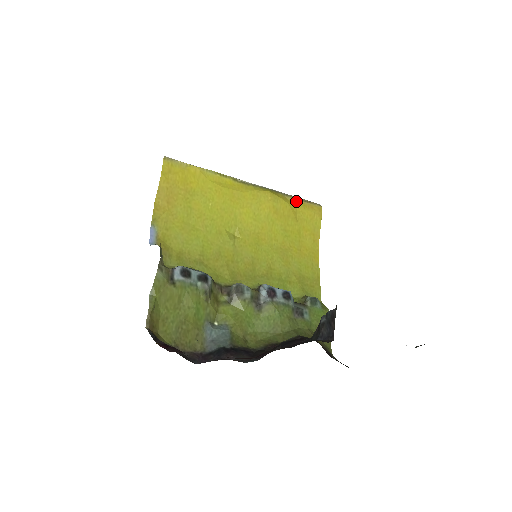
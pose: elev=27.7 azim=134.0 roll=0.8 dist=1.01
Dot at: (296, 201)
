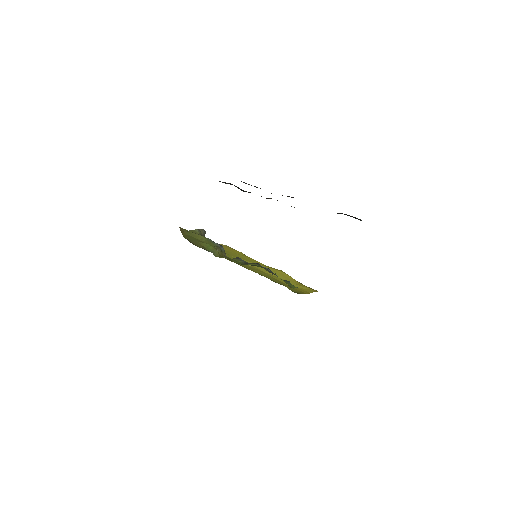
Dot at: (300, 283)
